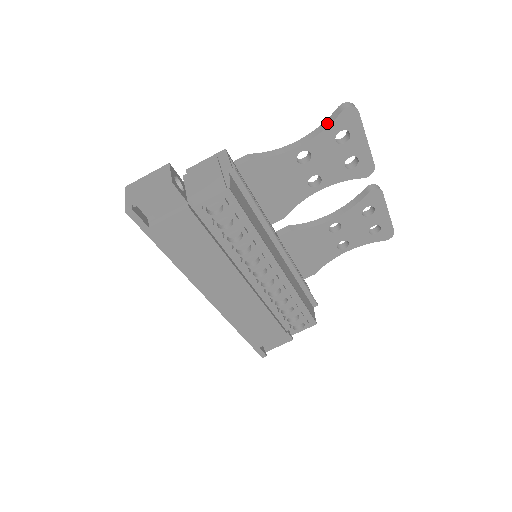
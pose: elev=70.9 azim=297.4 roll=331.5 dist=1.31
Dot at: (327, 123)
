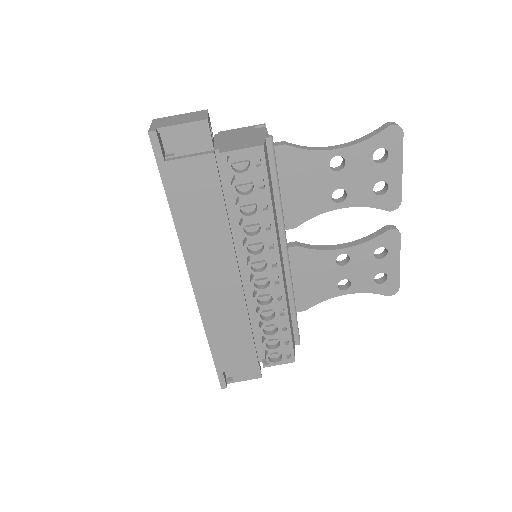
Dot at: (370, 135)
